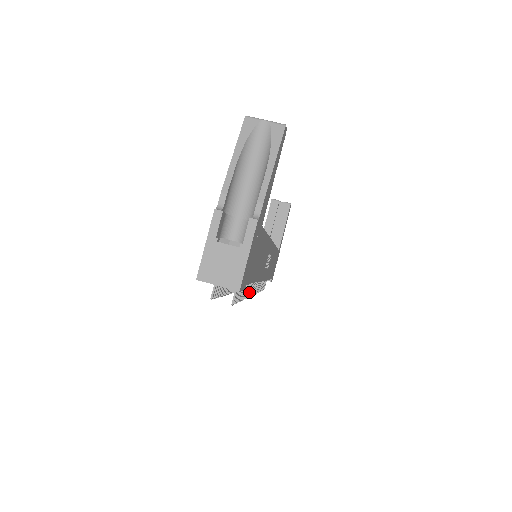
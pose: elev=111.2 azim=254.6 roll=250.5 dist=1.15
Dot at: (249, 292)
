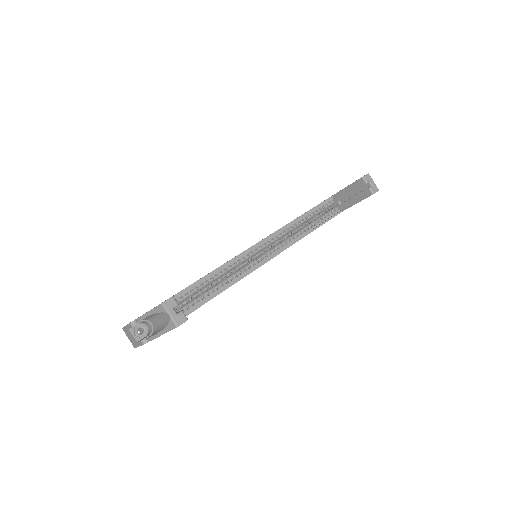
Dot at: occluded
